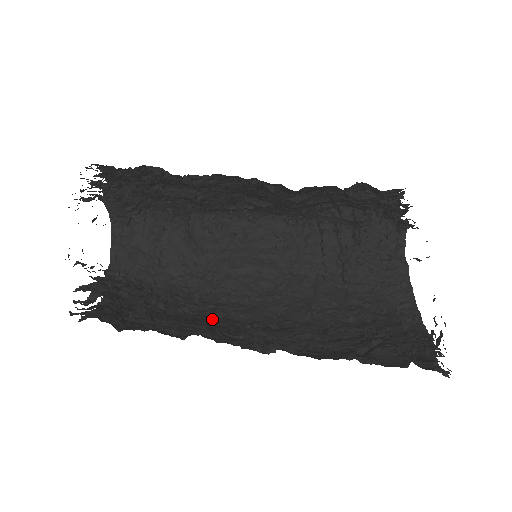
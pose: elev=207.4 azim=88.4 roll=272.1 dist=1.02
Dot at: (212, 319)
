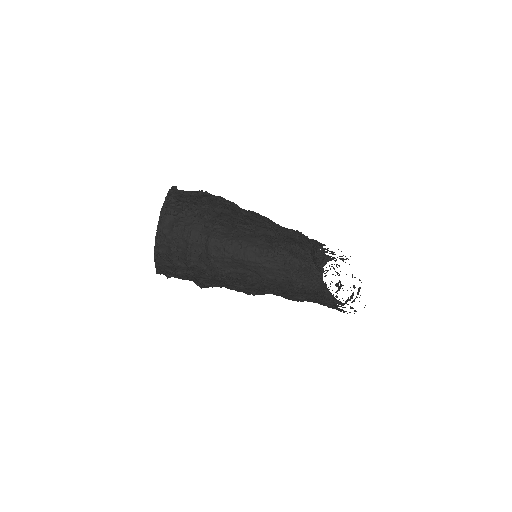
Dot at: (236, 281)
